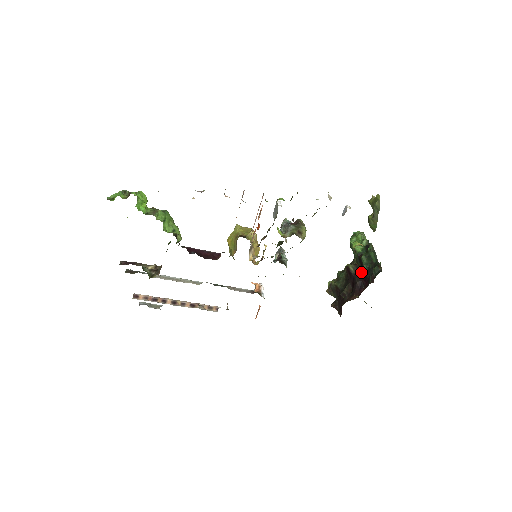
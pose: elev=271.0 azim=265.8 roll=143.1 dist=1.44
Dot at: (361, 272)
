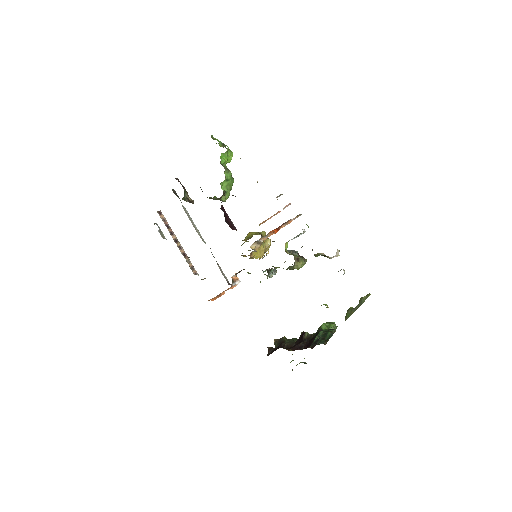
Dot at: (310, 340)
